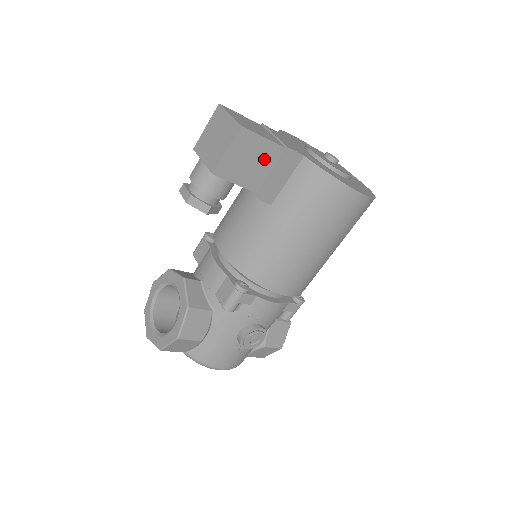
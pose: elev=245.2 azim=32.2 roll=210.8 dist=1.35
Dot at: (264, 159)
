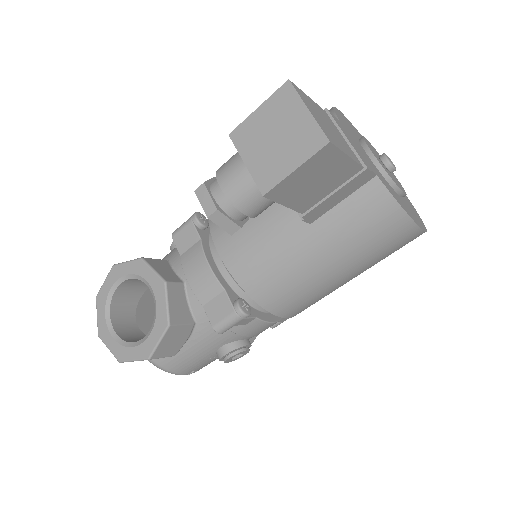
Dot at: (332, 179)
